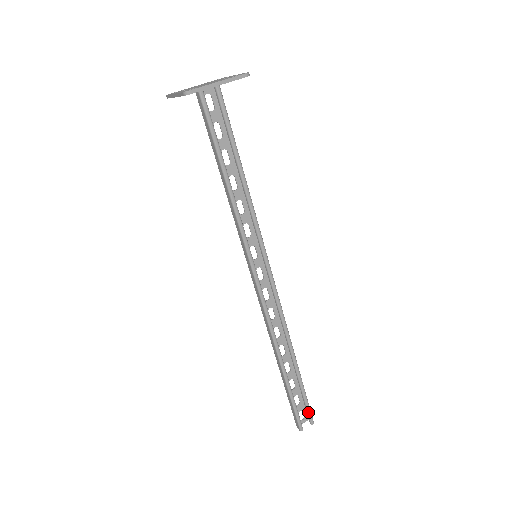
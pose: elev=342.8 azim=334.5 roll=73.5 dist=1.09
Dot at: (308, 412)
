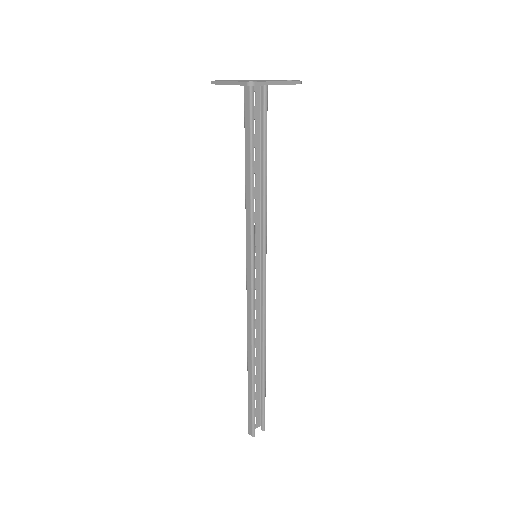
Dot at: (263, 418)
